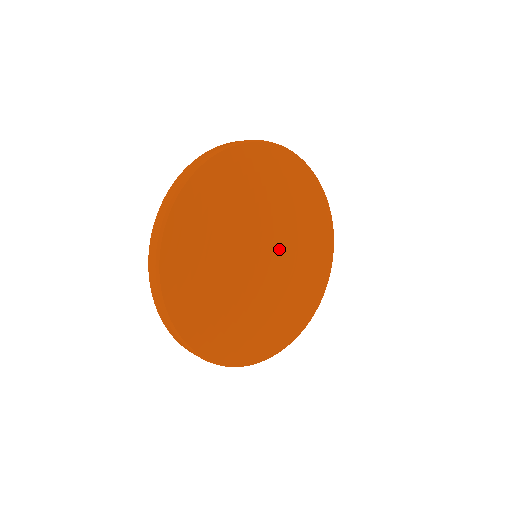
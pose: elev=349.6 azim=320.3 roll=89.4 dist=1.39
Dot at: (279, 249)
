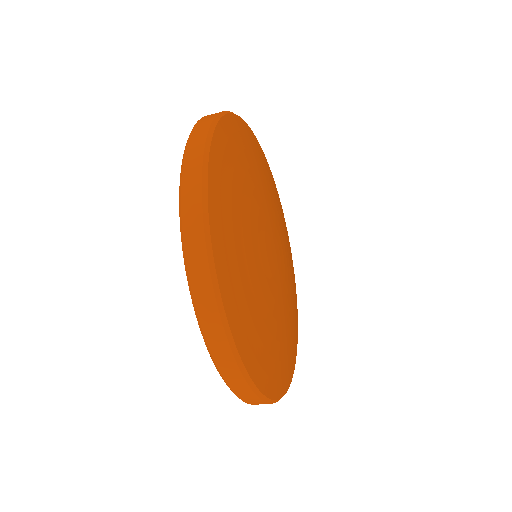
Dot at: (277, 240)
